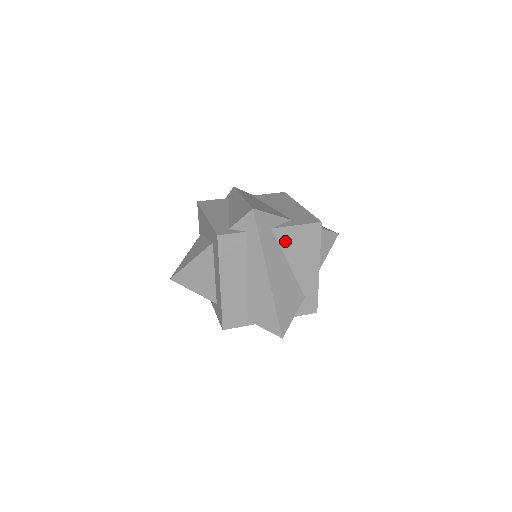
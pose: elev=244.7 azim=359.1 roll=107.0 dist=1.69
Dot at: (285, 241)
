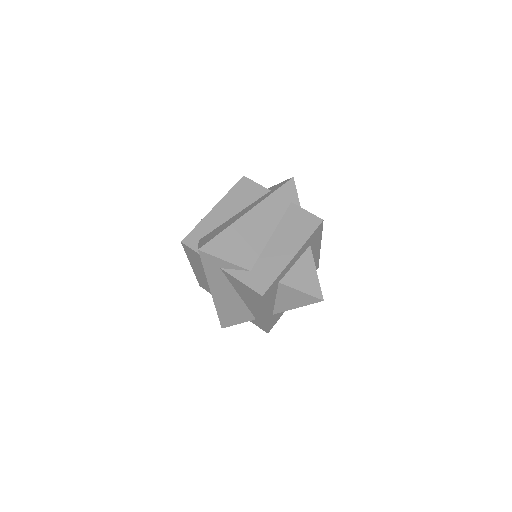
Dot at: (233, 282)
